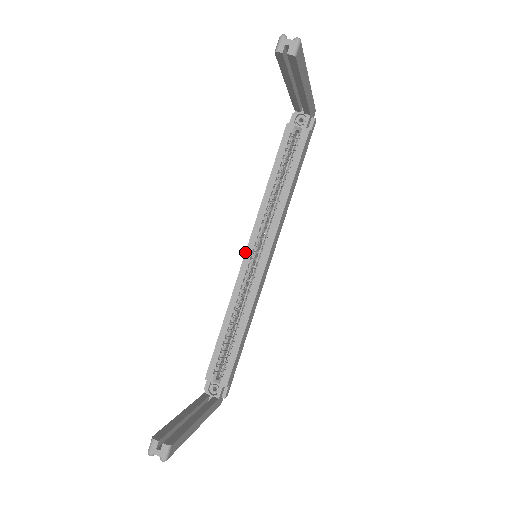
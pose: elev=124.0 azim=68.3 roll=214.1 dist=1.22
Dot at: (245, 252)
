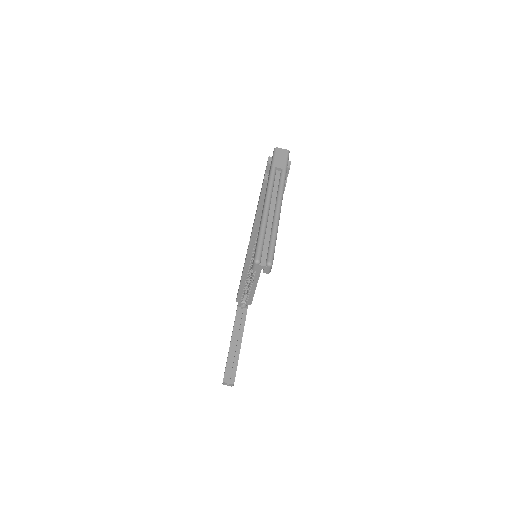
Dot at: (247, 253)
